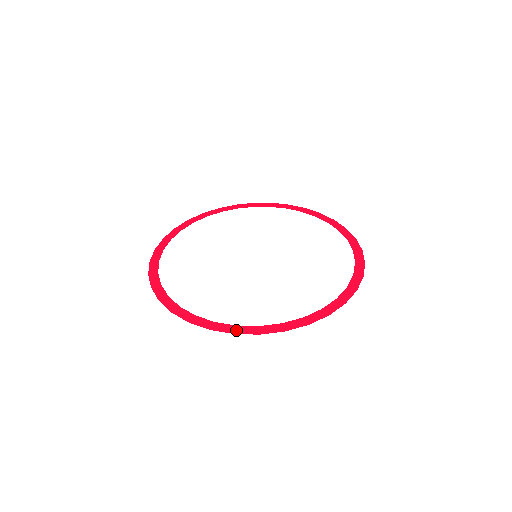
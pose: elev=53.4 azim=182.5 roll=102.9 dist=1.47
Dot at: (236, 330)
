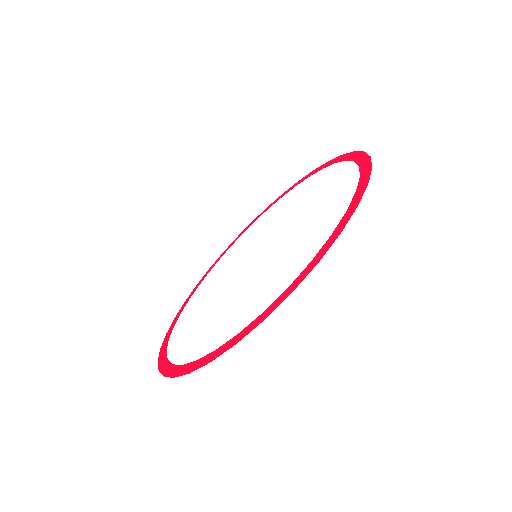
Dot at: (168, 371)
